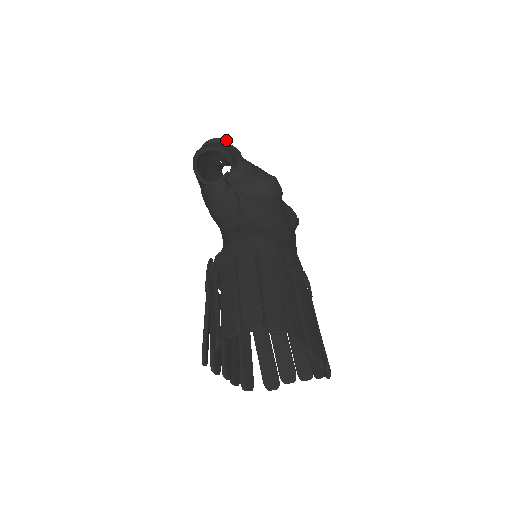
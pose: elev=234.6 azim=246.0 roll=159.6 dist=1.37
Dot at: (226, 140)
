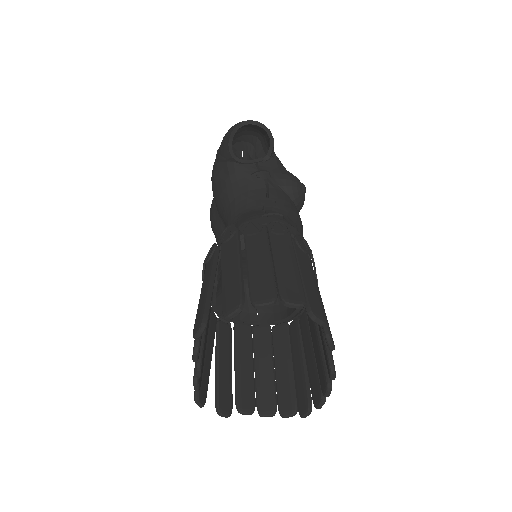
Dot at: occluded
